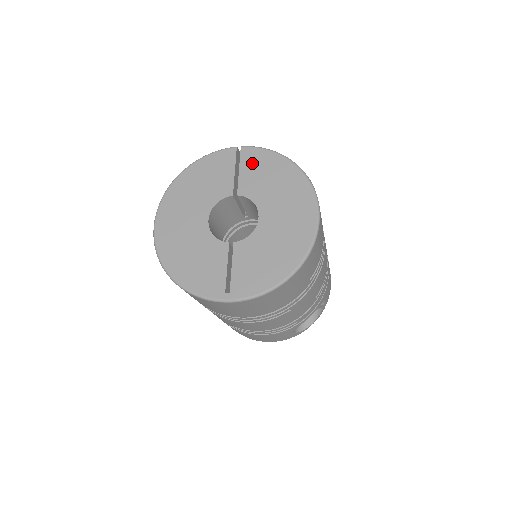
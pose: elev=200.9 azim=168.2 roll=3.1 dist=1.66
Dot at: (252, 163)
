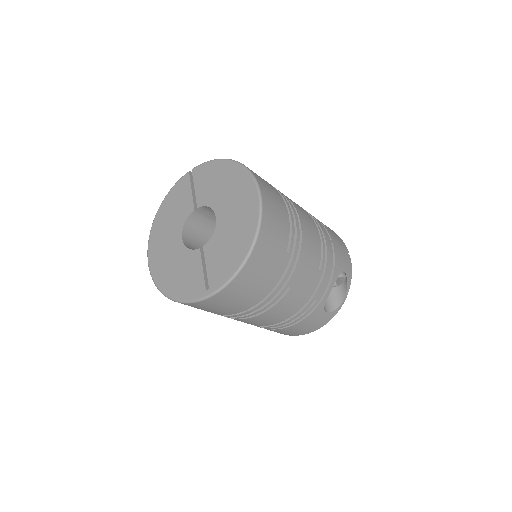
Dot at: (202, 177)
